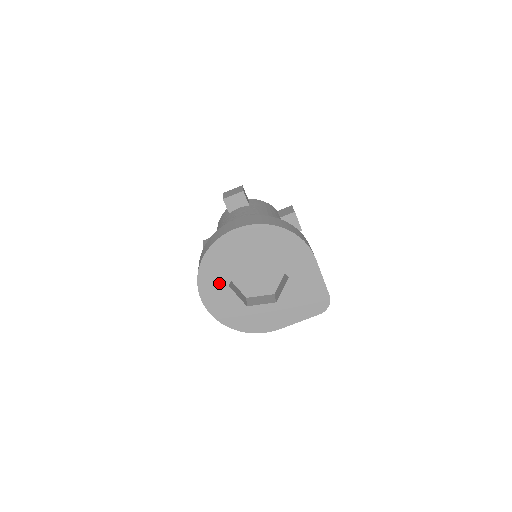
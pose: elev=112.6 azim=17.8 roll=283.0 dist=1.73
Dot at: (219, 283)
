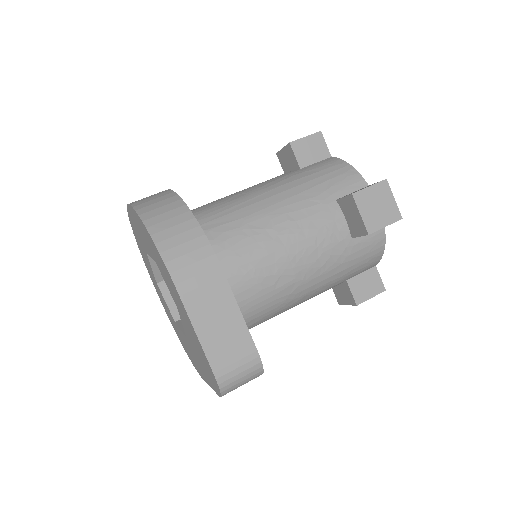
Dot at: (152, 275)
